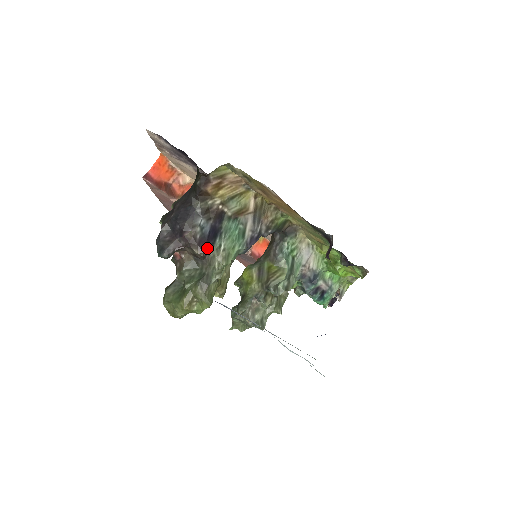
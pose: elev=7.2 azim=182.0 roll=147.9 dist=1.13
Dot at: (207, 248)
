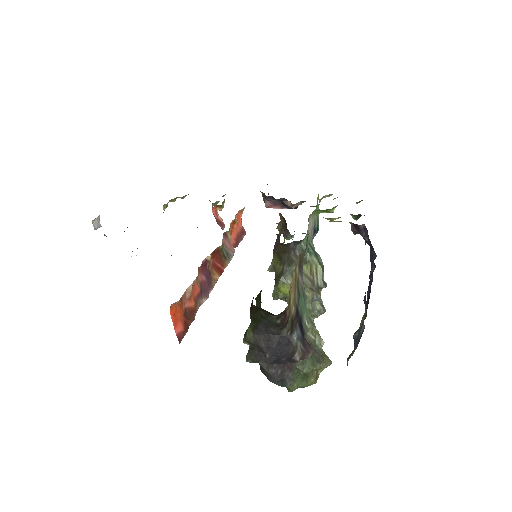
Dot at: (306, 341)
